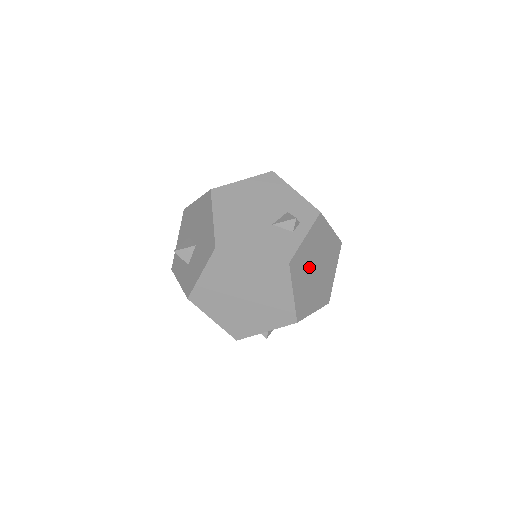
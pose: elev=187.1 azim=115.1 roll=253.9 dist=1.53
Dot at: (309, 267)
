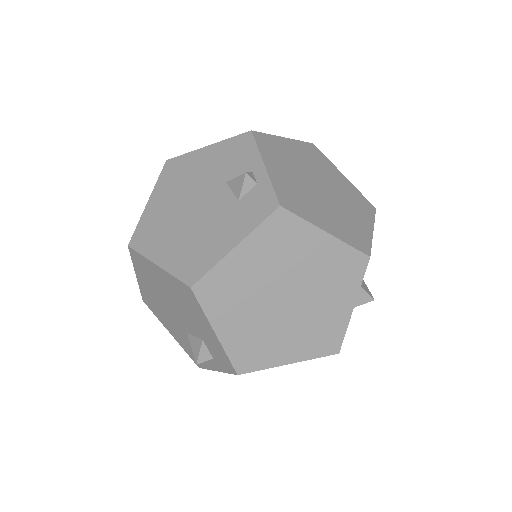
Dot at: occluded
